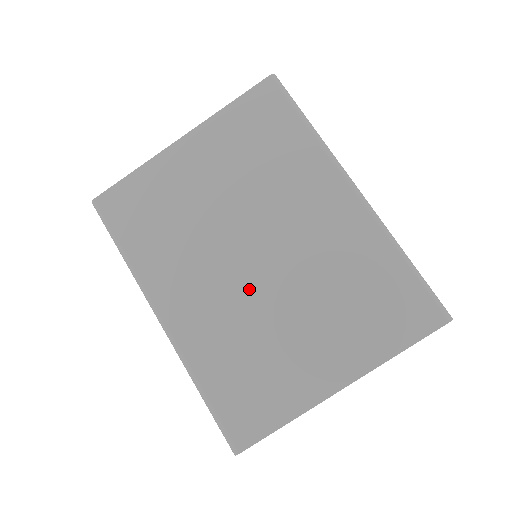
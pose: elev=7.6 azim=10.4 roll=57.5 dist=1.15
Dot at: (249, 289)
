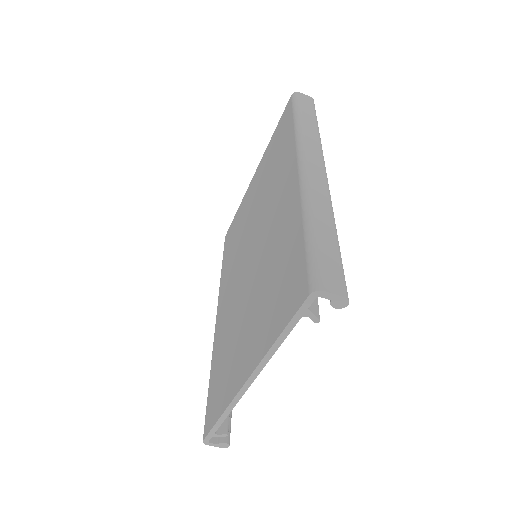
Dot at: (242, 286)
